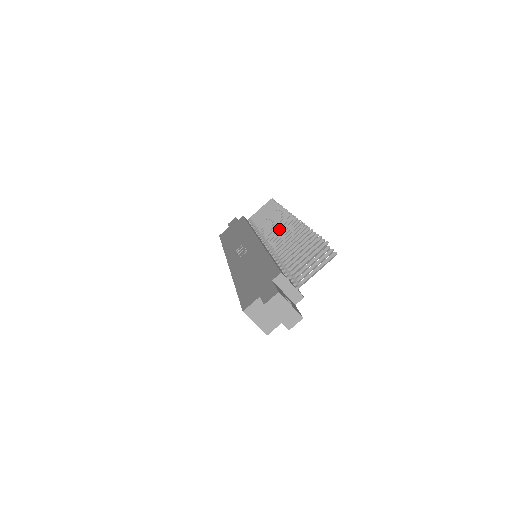
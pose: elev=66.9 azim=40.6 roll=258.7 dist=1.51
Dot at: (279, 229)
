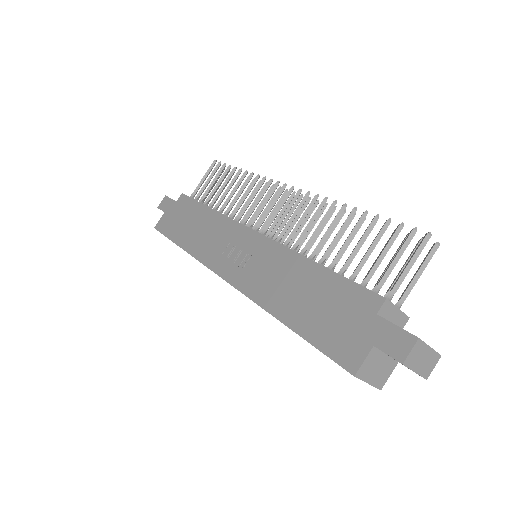
Dot at: (284, 212)
